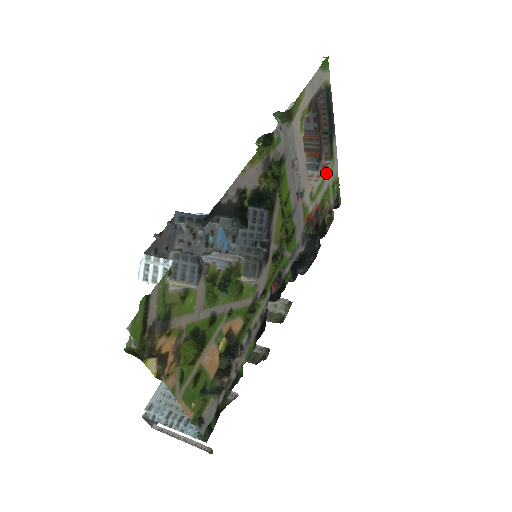
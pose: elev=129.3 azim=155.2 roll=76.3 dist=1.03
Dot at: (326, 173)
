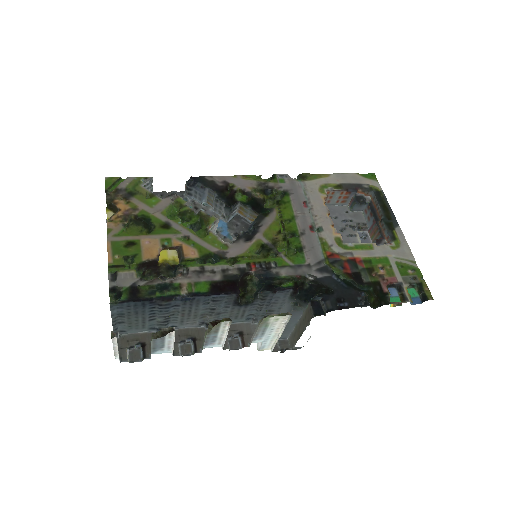
Dot at: (380, 245)
